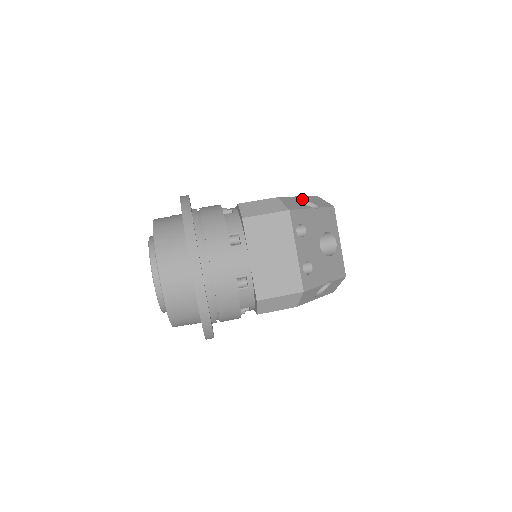
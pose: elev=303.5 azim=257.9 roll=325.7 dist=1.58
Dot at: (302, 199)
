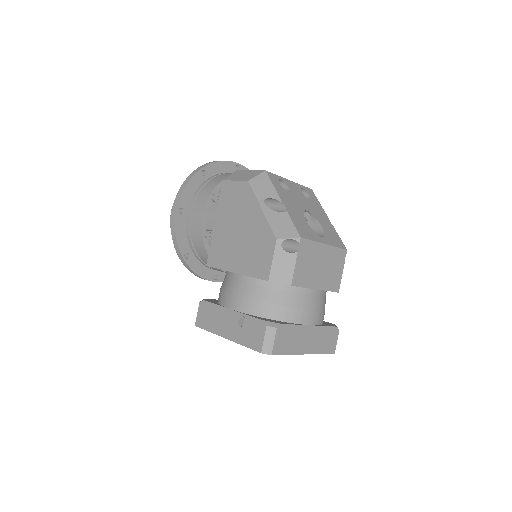
Dot at: occluded
